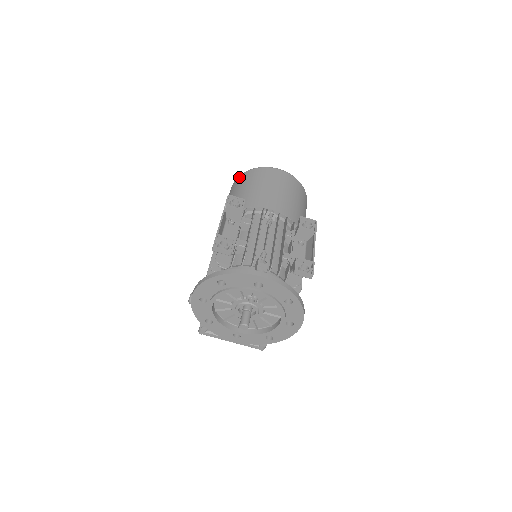
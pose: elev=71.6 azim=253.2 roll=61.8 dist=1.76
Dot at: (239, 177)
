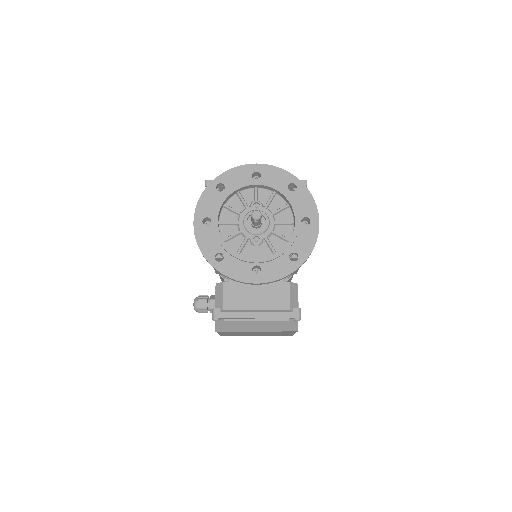
Dot at: occluded
